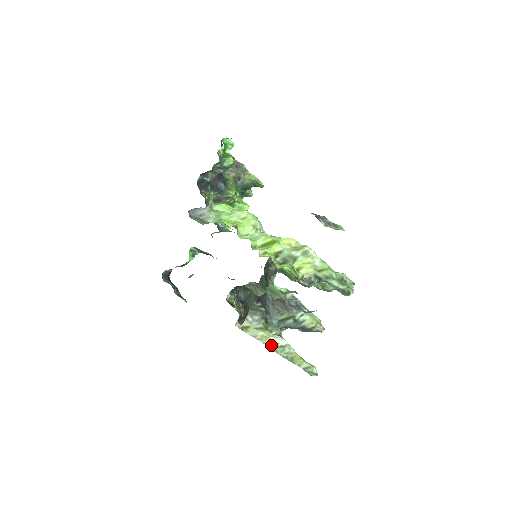
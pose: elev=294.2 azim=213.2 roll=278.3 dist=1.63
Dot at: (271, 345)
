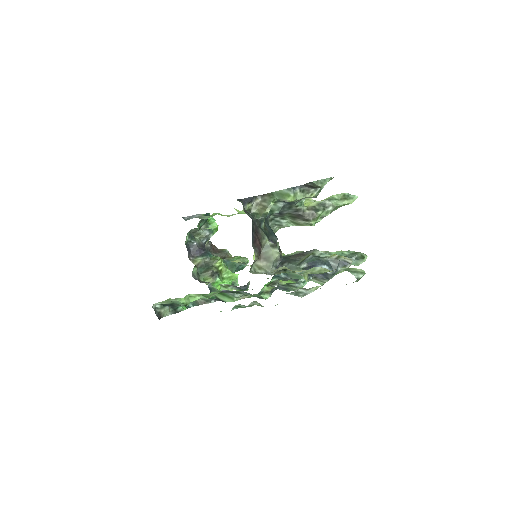
Dot at: (298, 272)
